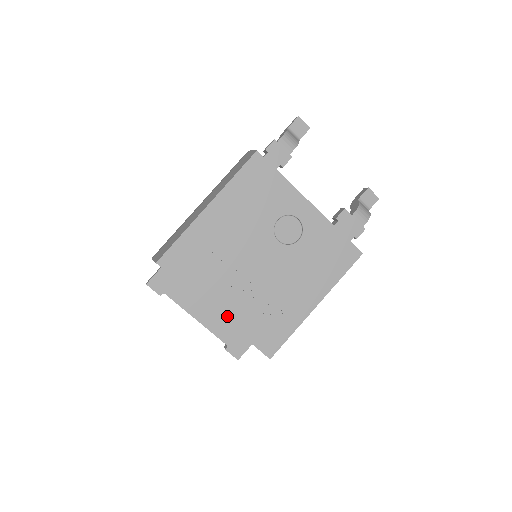
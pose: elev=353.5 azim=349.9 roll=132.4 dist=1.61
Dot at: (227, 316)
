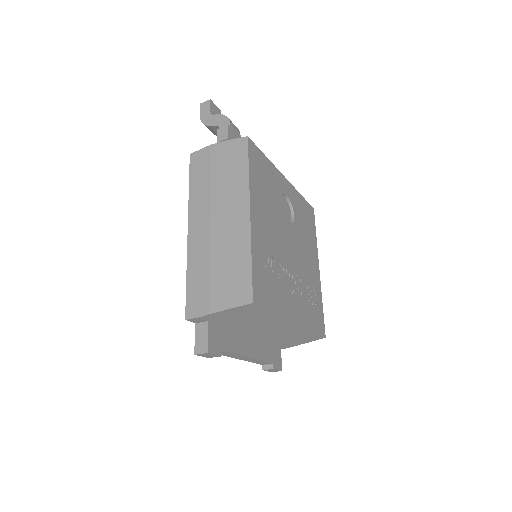
Dot at: (300, 320)
